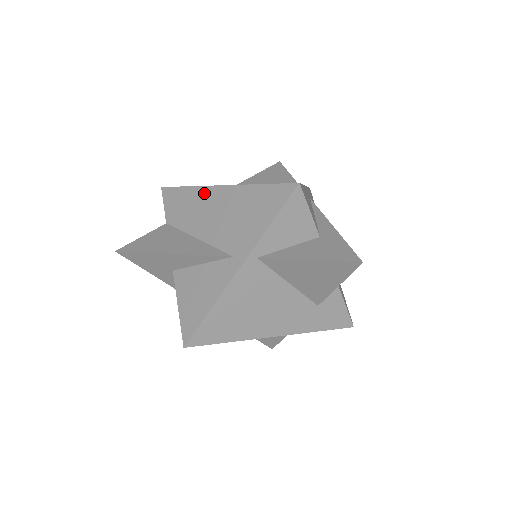
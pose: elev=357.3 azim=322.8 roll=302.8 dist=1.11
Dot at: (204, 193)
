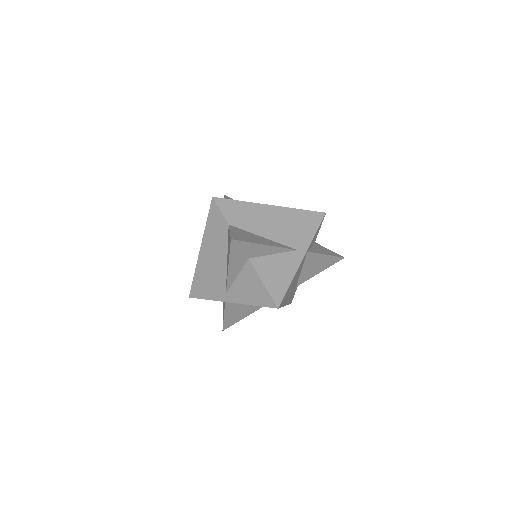
Dot at: (259, 208)
